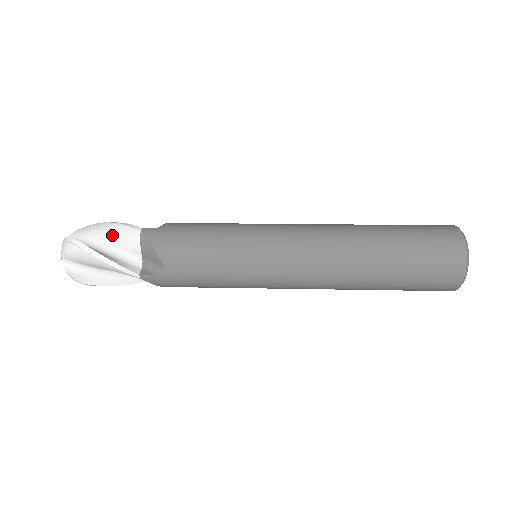
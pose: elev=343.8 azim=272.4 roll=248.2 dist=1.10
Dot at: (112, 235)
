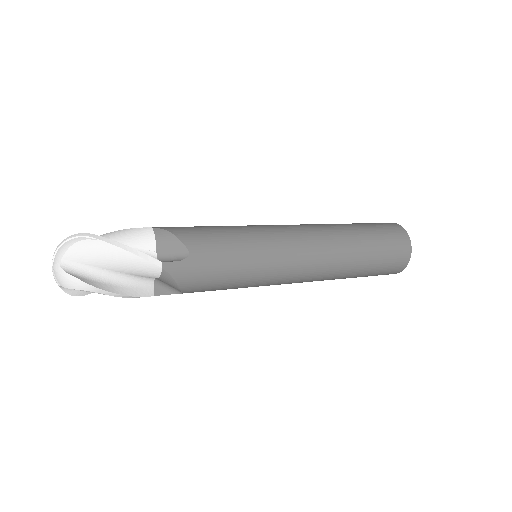
Dot at: (118, 237)
